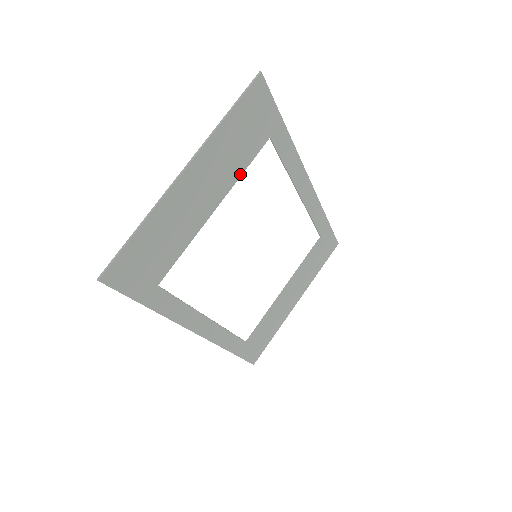
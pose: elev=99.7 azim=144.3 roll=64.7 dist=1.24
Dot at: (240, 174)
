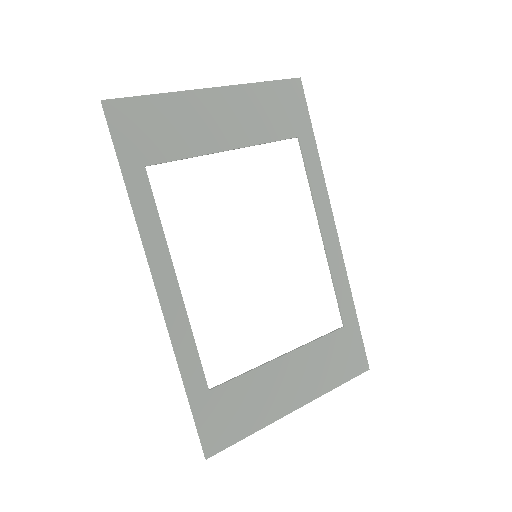
Dot at: (262, 142)
